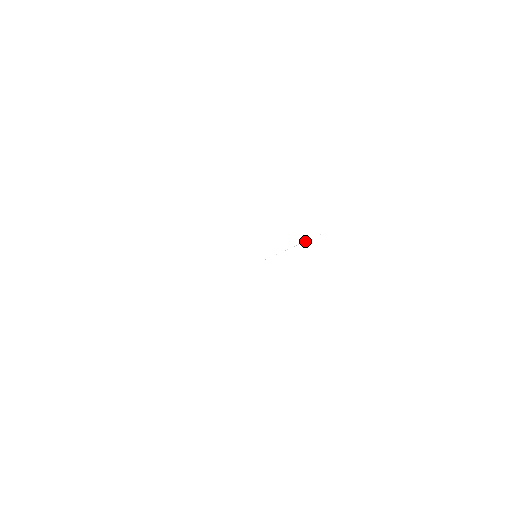
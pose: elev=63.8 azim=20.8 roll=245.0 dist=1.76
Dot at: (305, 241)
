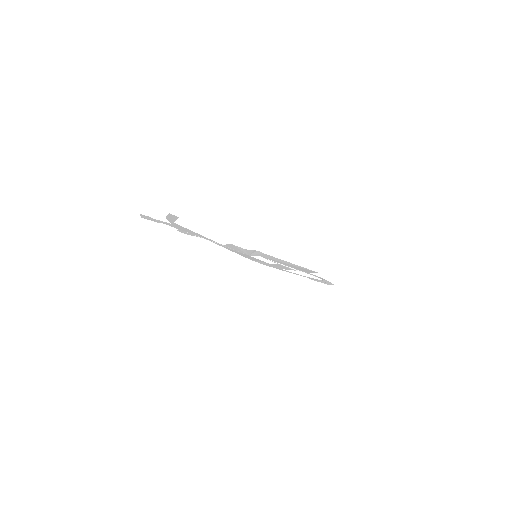
Dot at: (300, 271)
